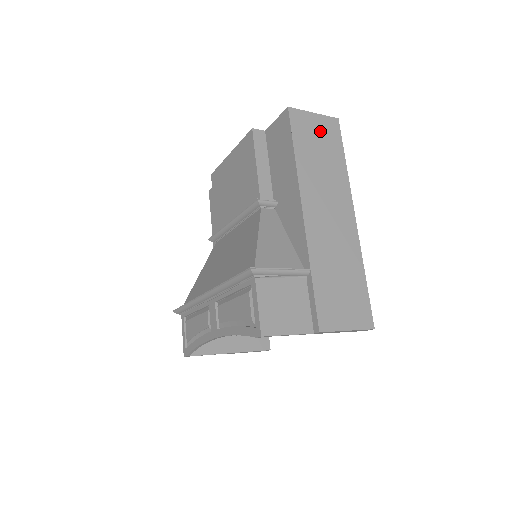
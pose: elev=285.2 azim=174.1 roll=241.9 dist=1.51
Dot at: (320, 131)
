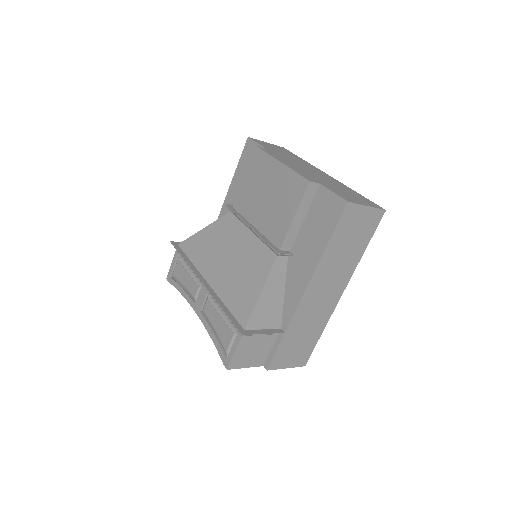
Dot at: (362, 224)
